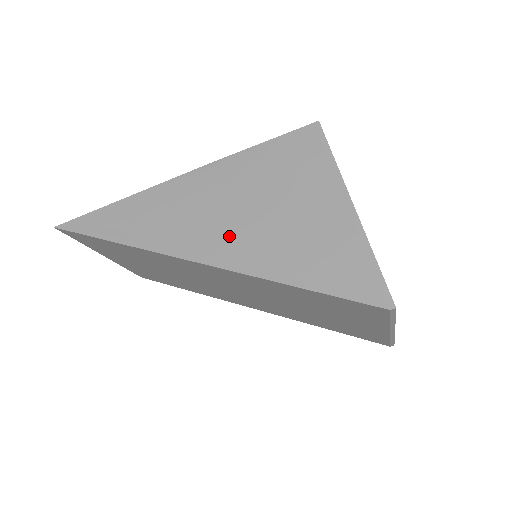
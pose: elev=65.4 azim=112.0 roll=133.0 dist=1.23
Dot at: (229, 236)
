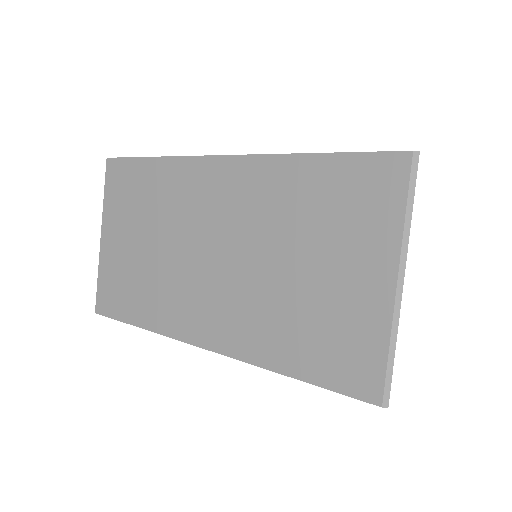
Dot at: occluded
